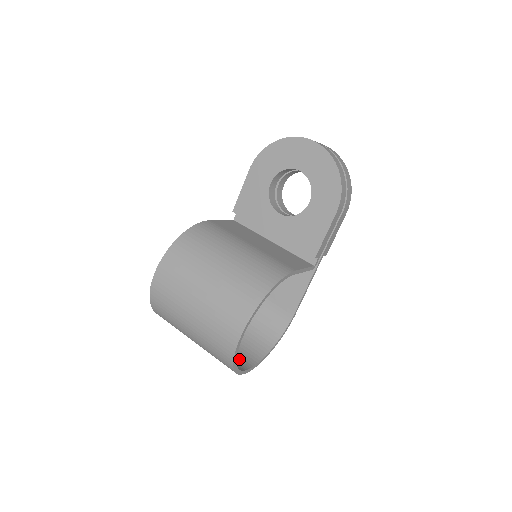
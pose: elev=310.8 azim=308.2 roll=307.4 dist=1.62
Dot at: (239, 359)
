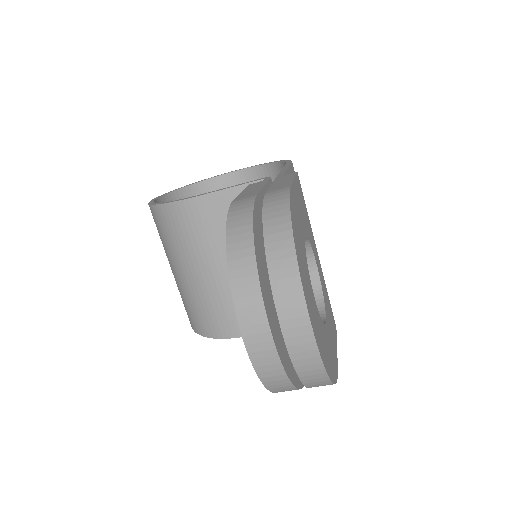
Dot at: occluded
